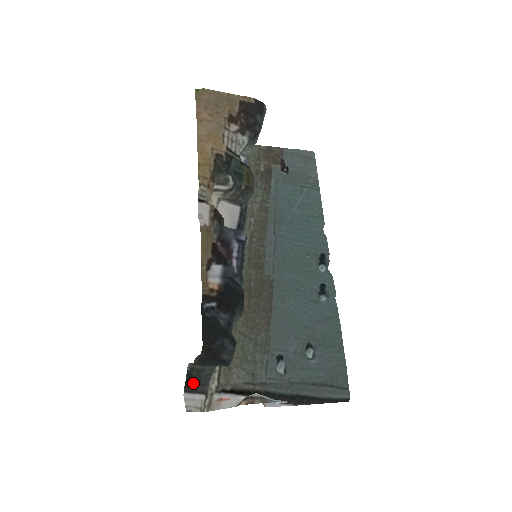
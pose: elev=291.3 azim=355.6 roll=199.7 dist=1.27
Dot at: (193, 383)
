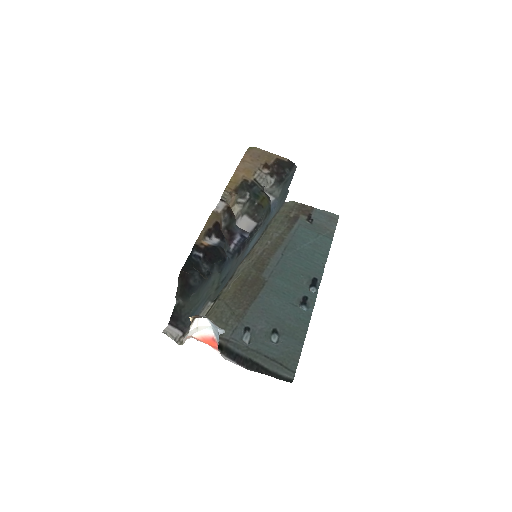
Dot at: (176, 317)
